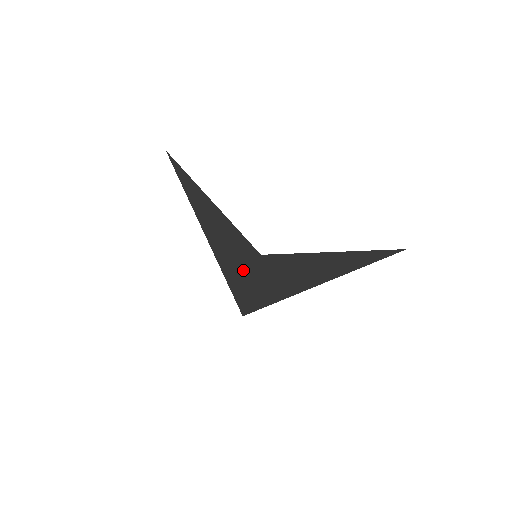
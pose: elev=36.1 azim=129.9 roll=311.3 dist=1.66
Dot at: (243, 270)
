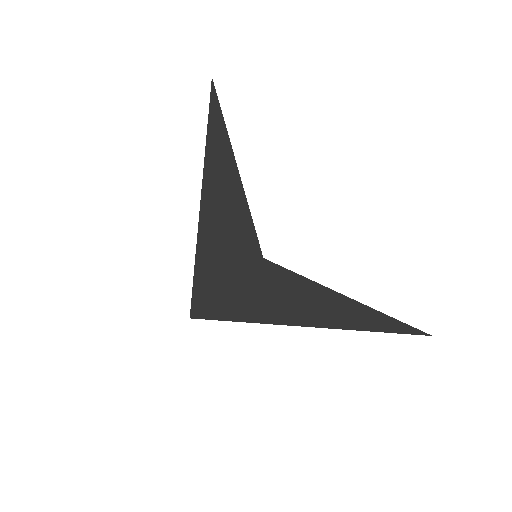
Dot at: (228, 263)
